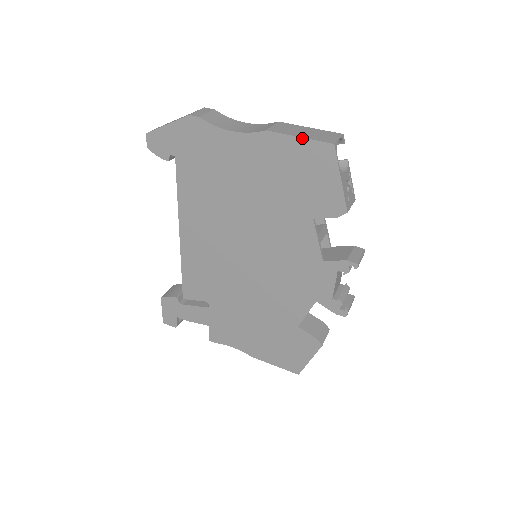
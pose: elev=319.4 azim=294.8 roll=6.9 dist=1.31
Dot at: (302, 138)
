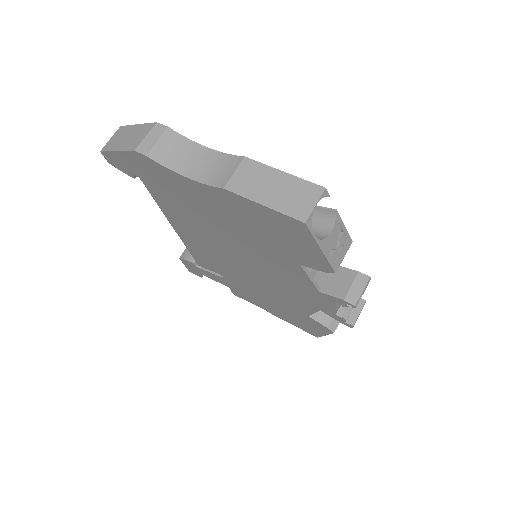
Dot at: (266, 207)
